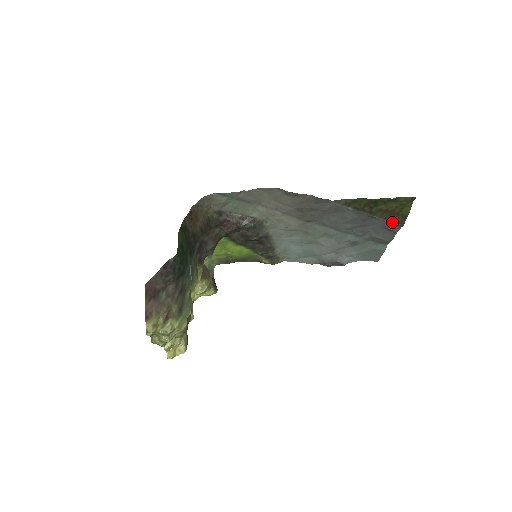
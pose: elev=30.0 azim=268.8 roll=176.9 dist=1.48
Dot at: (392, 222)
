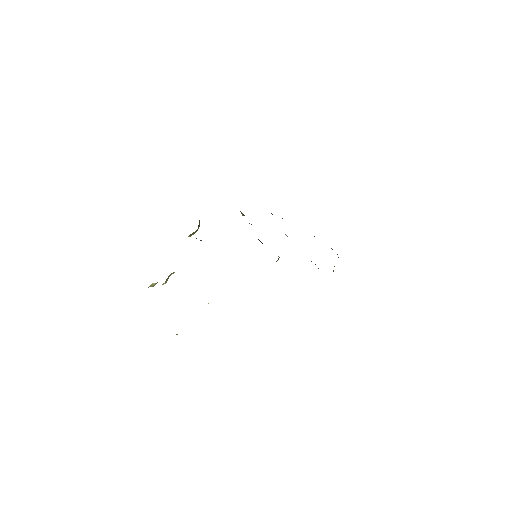
Dot at: occluded
